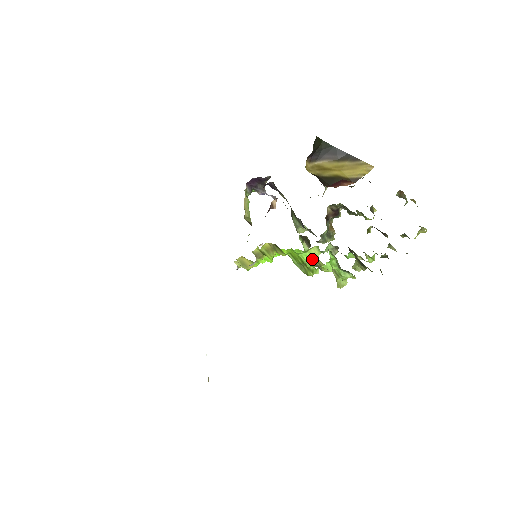
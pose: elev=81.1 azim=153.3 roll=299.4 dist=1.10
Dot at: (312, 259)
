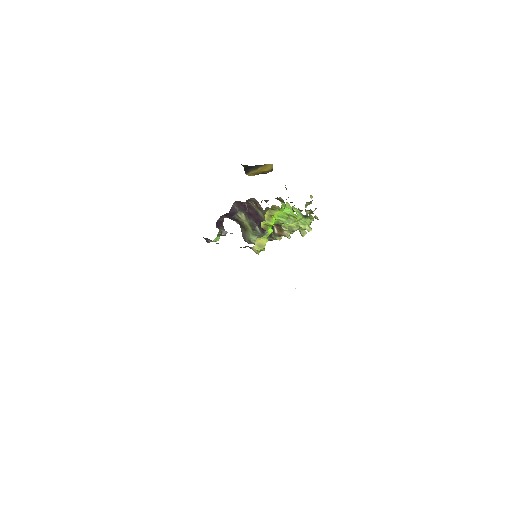
Dot at: (290, 210)
